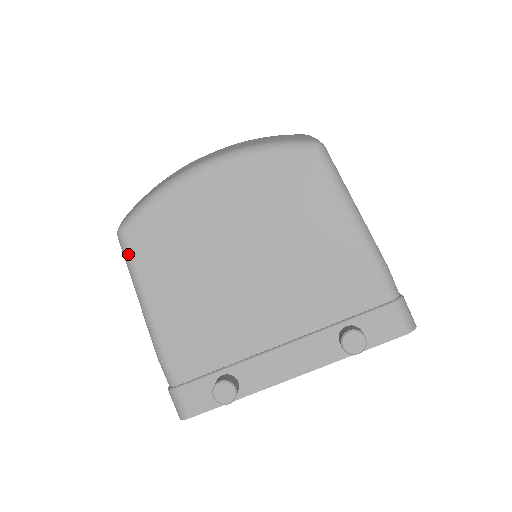
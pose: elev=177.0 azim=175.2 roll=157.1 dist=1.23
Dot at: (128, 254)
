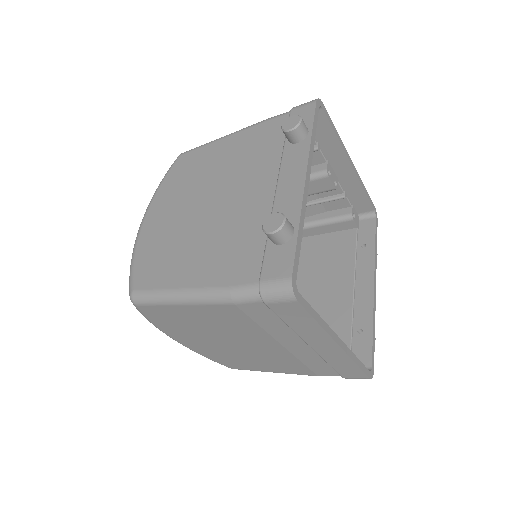
Dot at: (146, 293)
